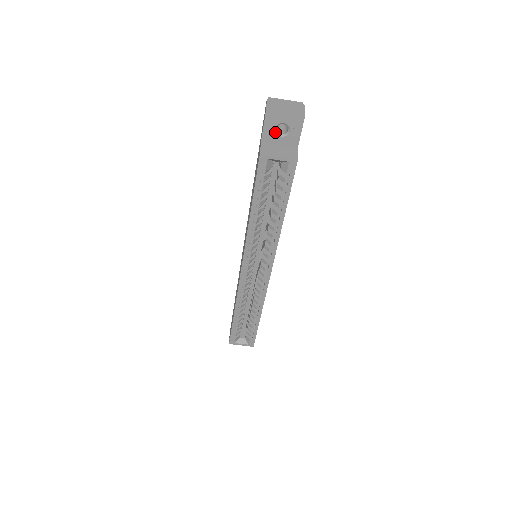
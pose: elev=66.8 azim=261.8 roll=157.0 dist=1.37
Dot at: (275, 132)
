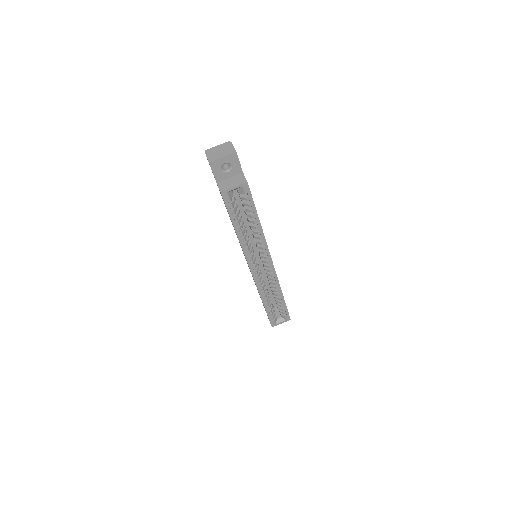
Dot at: (222, 171)
